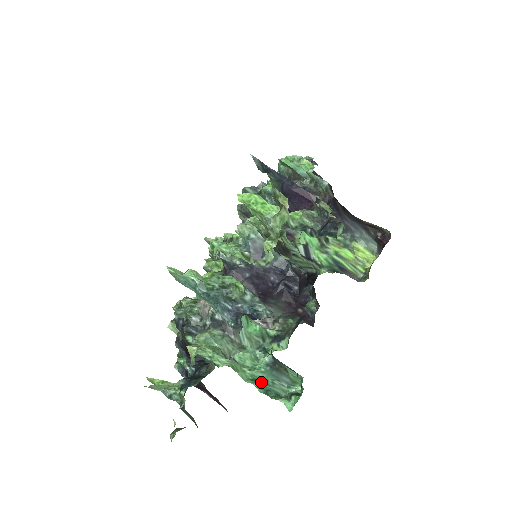
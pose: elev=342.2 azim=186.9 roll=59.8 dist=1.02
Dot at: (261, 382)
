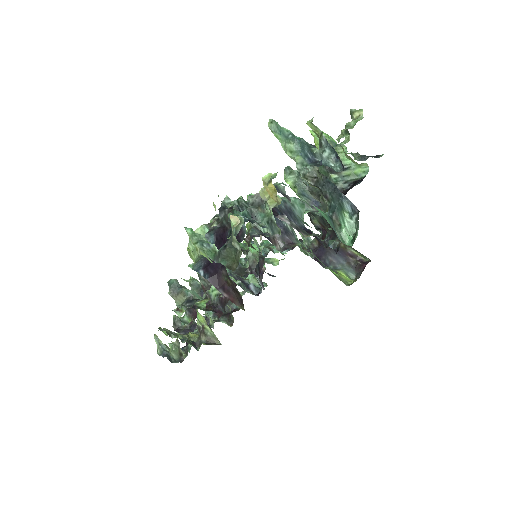
Dot at: (325, 216)
